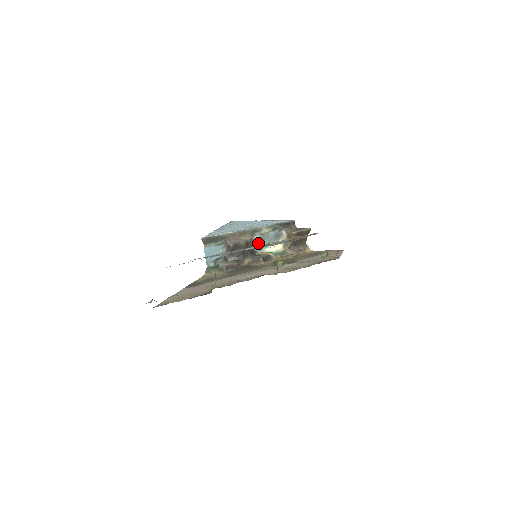
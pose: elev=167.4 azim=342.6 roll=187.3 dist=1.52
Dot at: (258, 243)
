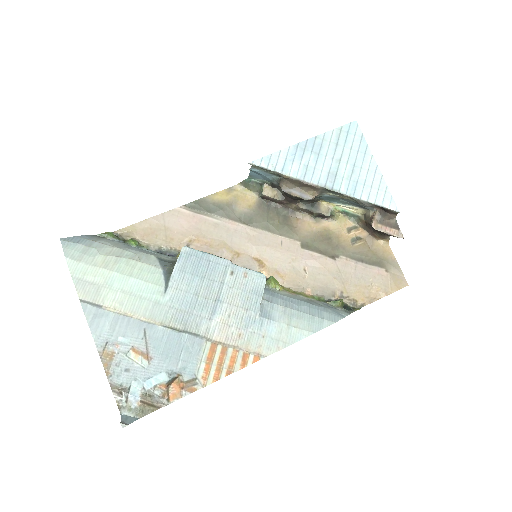
Dot at: (329, 197)
